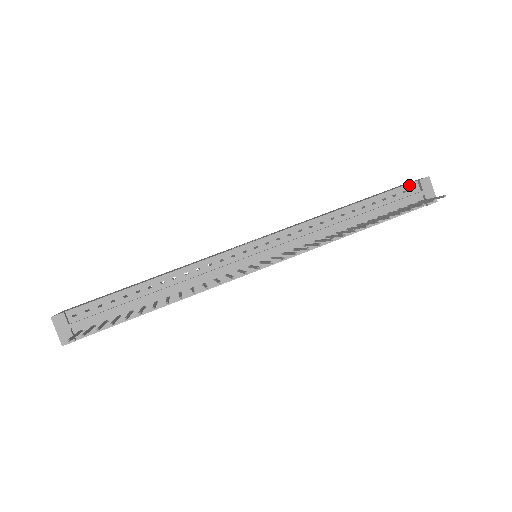
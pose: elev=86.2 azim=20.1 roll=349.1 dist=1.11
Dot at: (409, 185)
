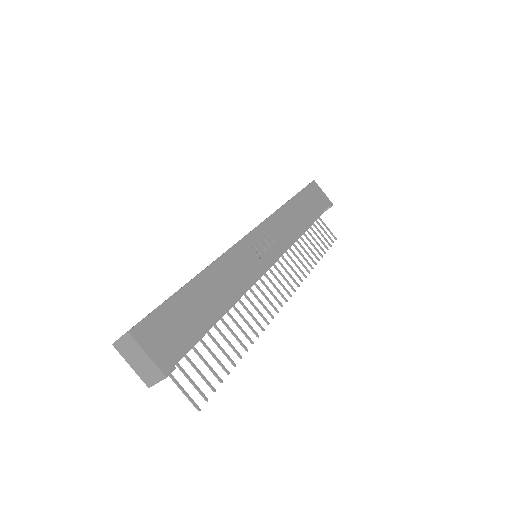
Dot at: occluded
